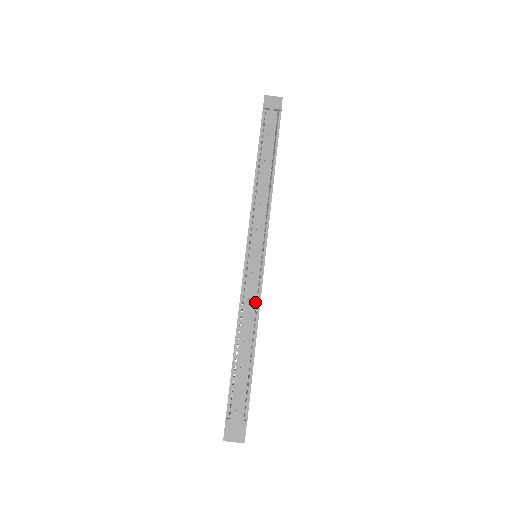
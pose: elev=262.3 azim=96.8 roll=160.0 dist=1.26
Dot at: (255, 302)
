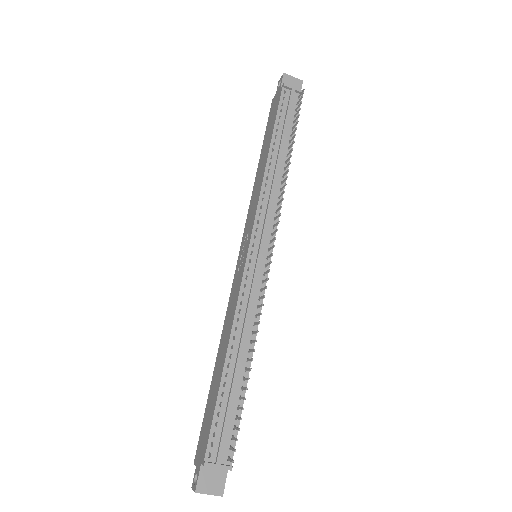
Dot at: (254, 312)
